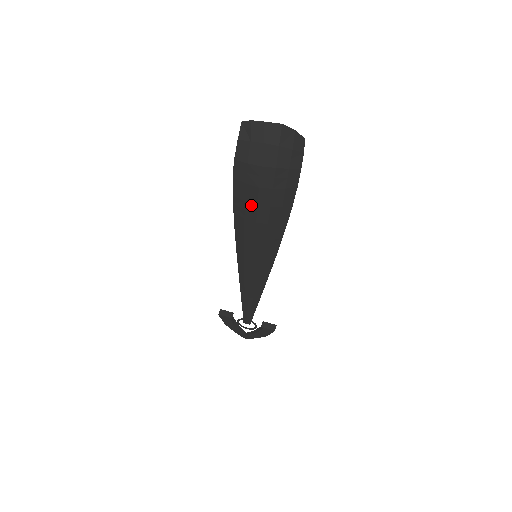
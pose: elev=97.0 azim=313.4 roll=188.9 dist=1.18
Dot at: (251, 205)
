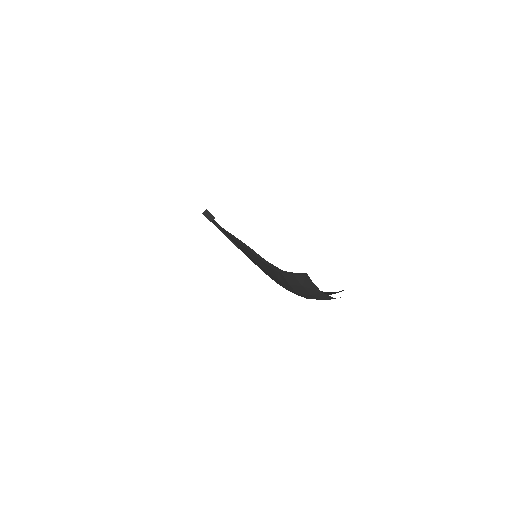
Dot at: (273, 278)
